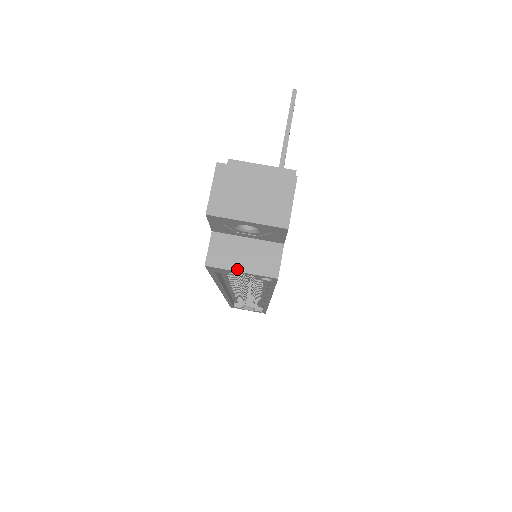
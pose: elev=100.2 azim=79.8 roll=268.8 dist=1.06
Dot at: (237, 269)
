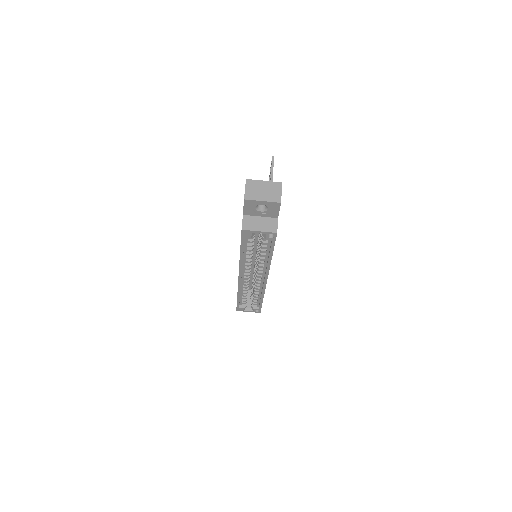
Dot at: (257, 230)
